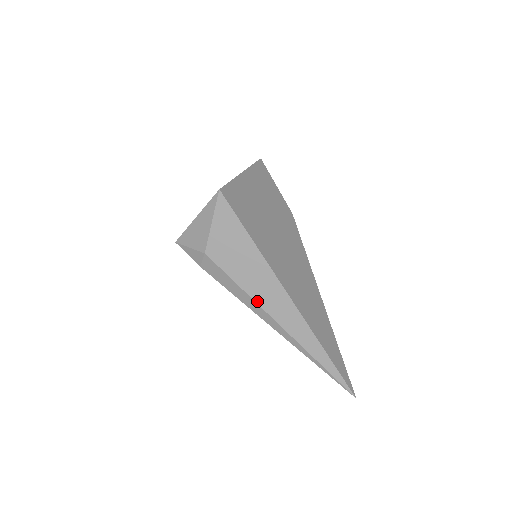
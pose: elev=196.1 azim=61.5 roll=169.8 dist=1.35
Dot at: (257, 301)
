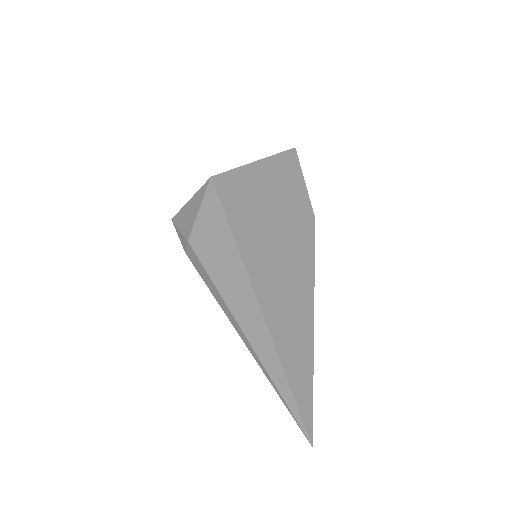
Dot at: (230, 308)
